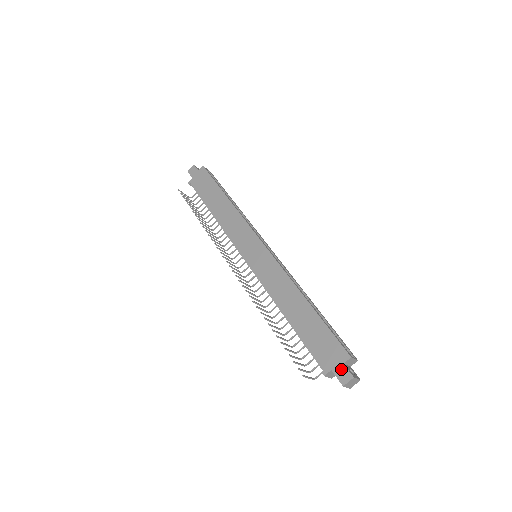
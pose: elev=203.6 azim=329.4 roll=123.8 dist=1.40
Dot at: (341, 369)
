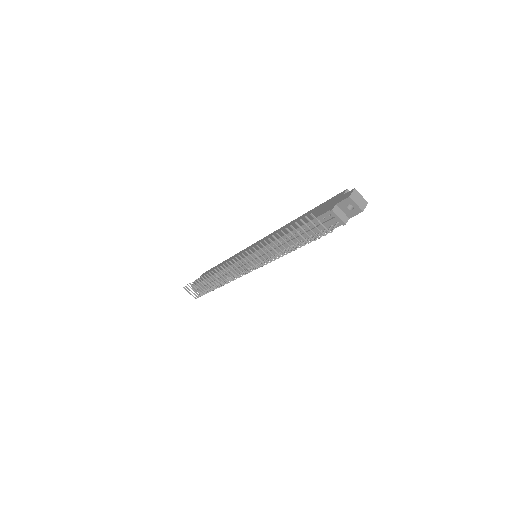
Dot at: (343, 196)
